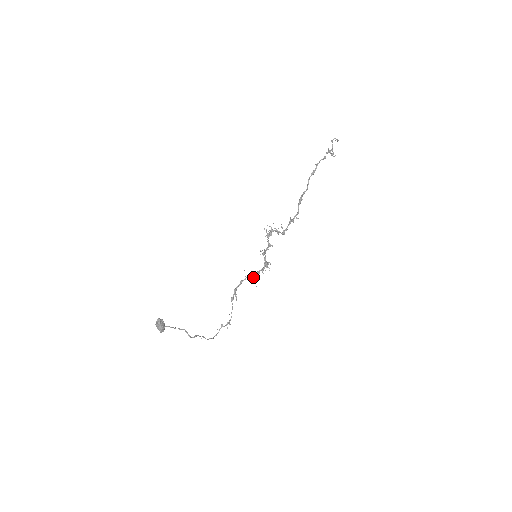
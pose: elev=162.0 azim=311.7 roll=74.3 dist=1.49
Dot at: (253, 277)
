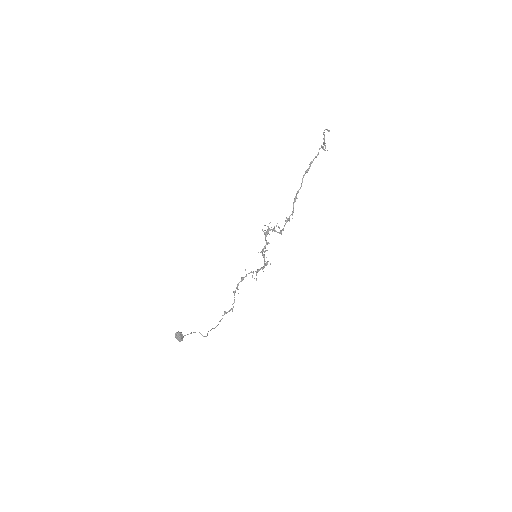
Dot at: occluded
